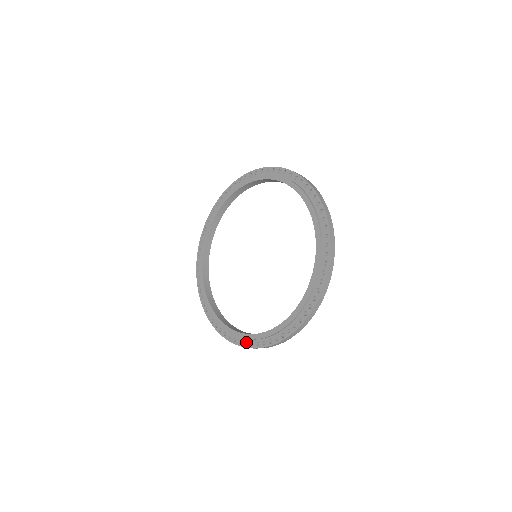
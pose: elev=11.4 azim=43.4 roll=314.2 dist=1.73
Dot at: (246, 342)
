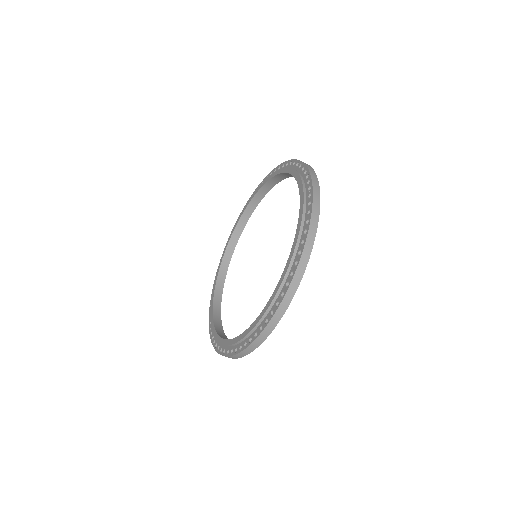
Dot at: occluded
